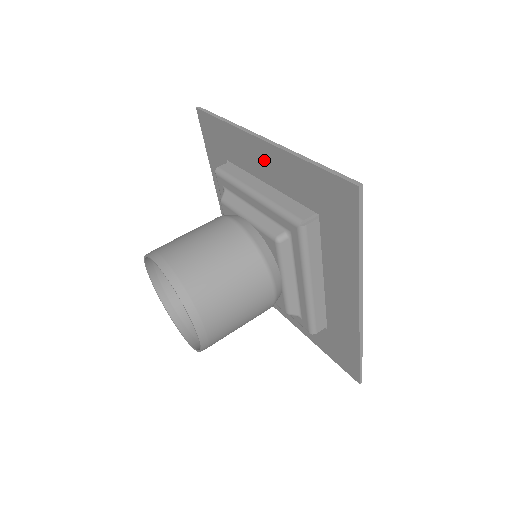
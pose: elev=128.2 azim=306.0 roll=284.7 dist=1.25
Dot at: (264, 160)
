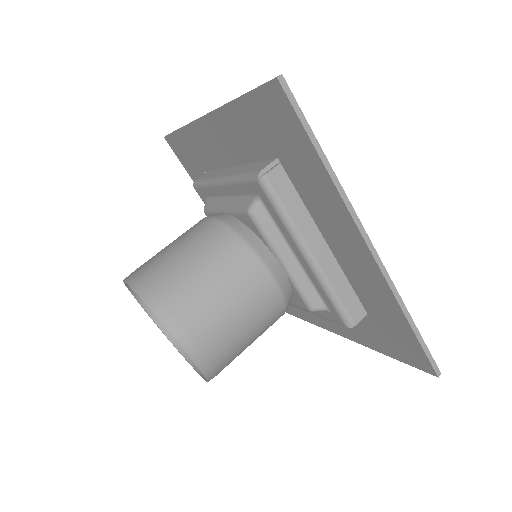
Dot at: (218, 139)
